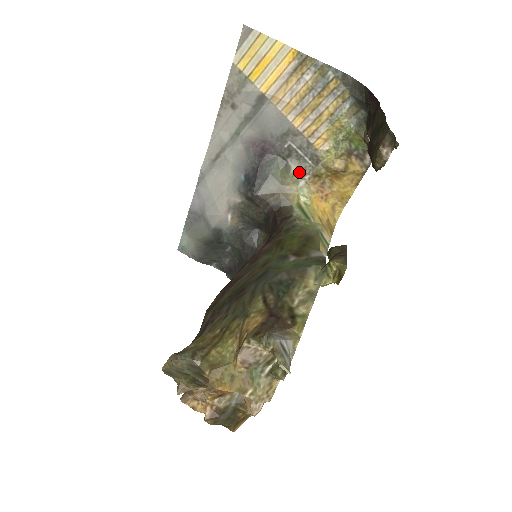
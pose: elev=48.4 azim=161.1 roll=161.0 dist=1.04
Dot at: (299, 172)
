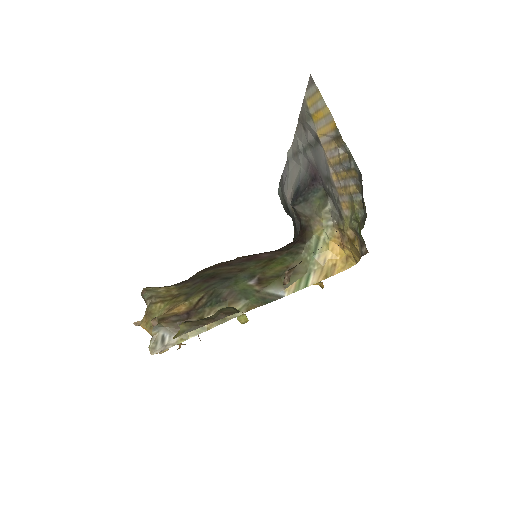
Dot at: (332, 213)
